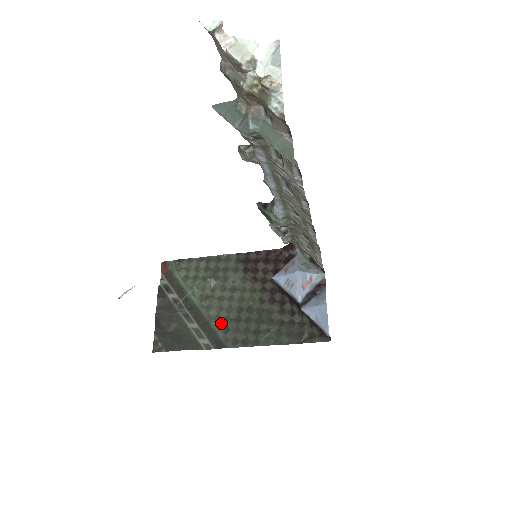
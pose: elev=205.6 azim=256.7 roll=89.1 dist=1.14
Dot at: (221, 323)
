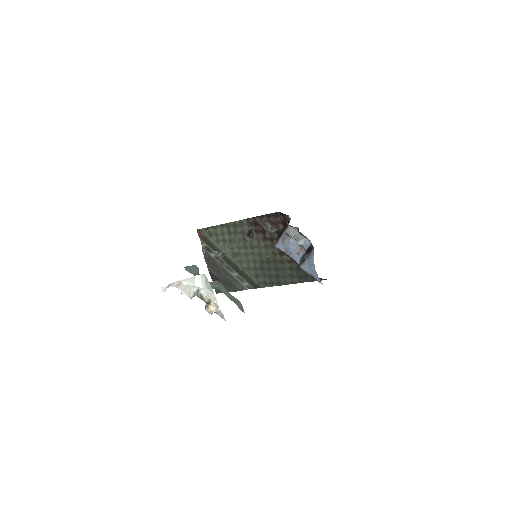
Dot at: (252, 272)
